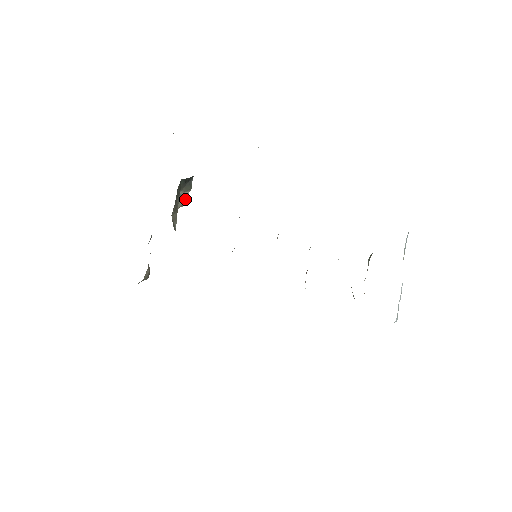
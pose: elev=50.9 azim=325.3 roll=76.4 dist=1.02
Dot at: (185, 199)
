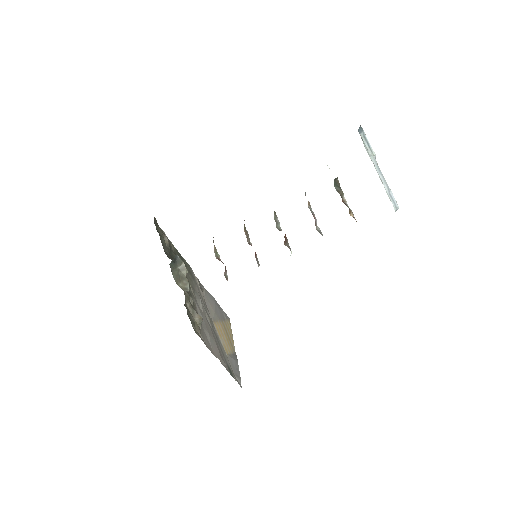
Dot at: (185, 268)
